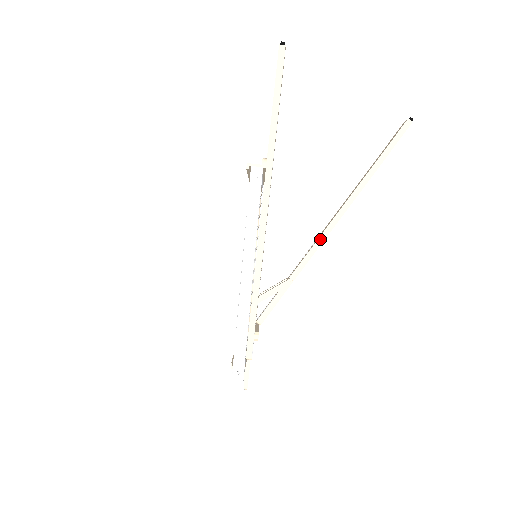
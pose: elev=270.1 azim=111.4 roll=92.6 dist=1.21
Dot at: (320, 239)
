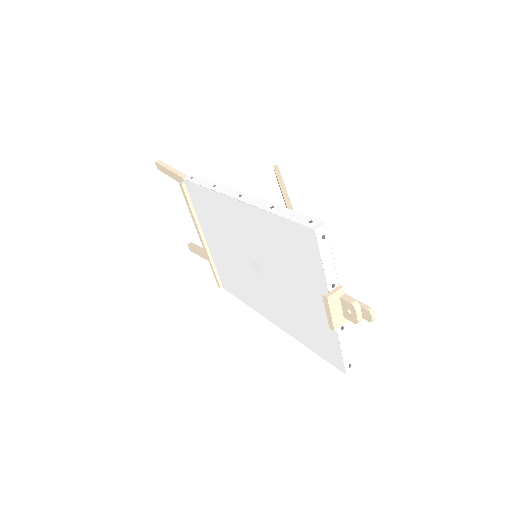
Dot at: occluded
